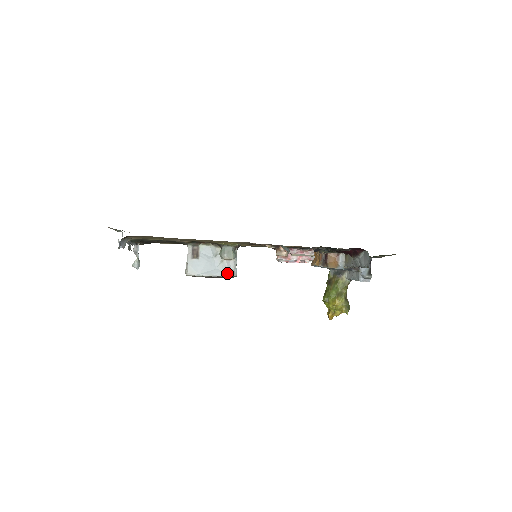
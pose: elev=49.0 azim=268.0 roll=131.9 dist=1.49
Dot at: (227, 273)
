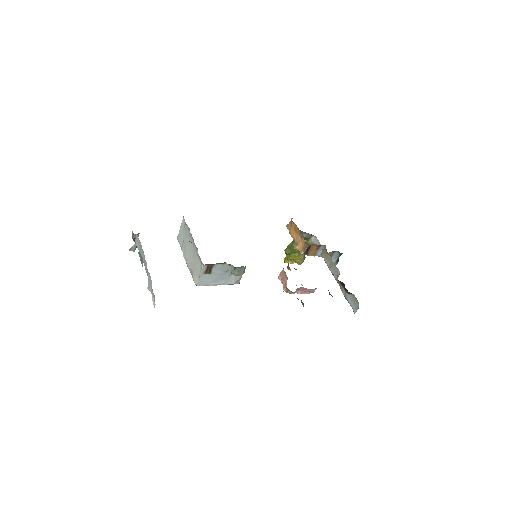
Dot at: (233, 284)
